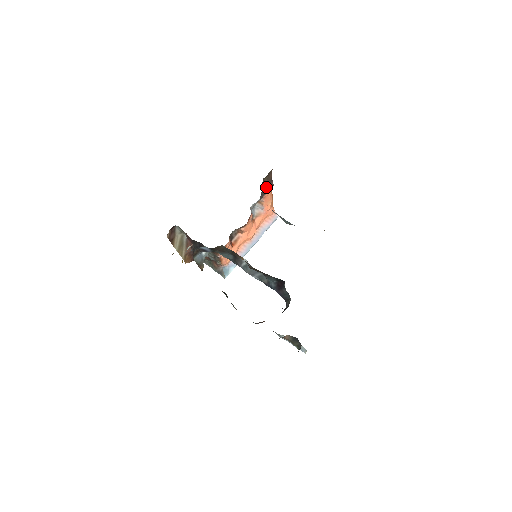
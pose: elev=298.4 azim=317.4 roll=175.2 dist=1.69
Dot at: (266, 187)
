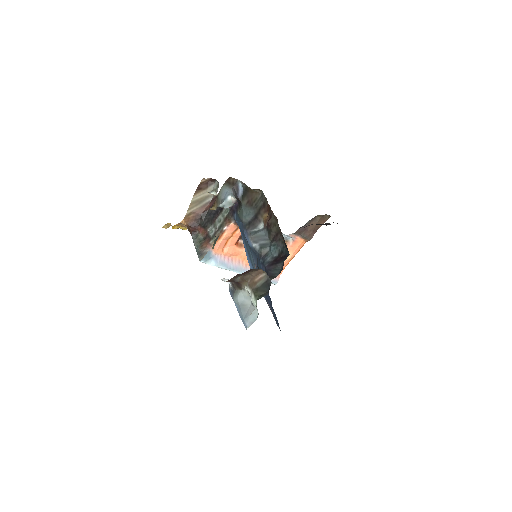
Dot at: (308, 230)
